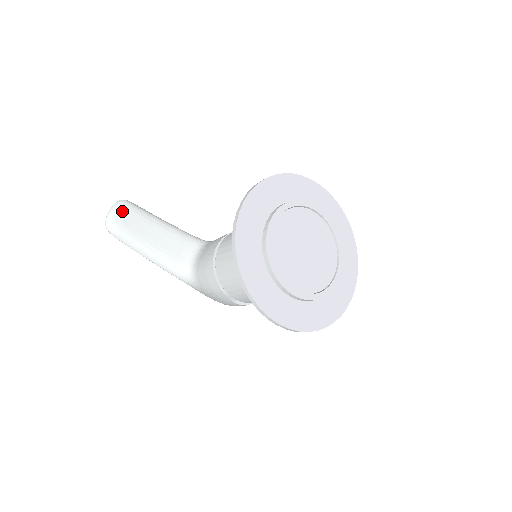
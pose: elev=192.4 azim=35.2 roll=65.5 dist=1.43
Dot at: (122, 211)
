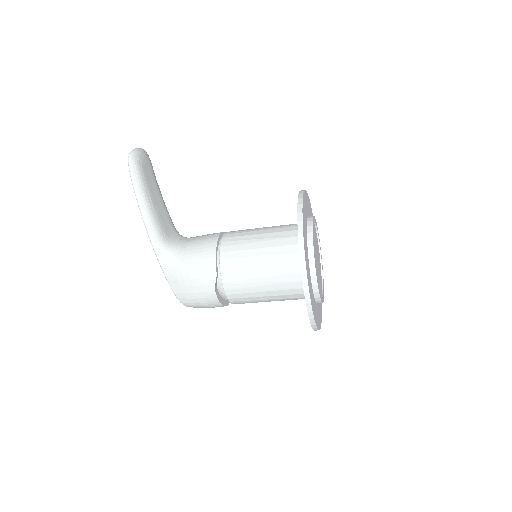
Dot at: (146, 157)
